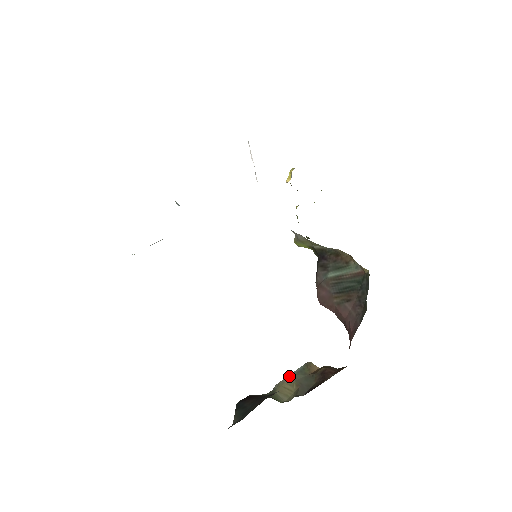
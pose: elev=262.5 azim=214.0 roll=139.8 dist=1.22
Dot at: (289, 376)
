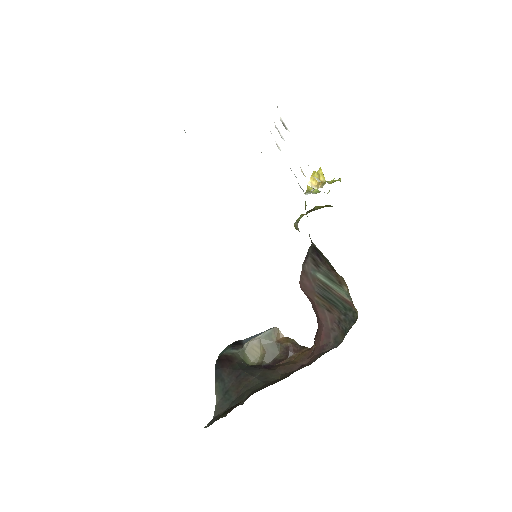
Dot at: (258, 338)
